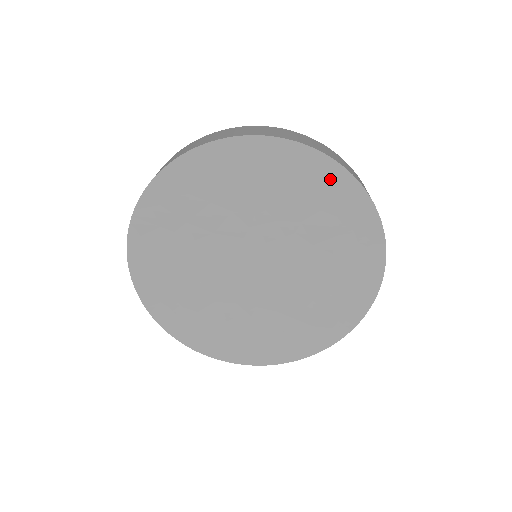
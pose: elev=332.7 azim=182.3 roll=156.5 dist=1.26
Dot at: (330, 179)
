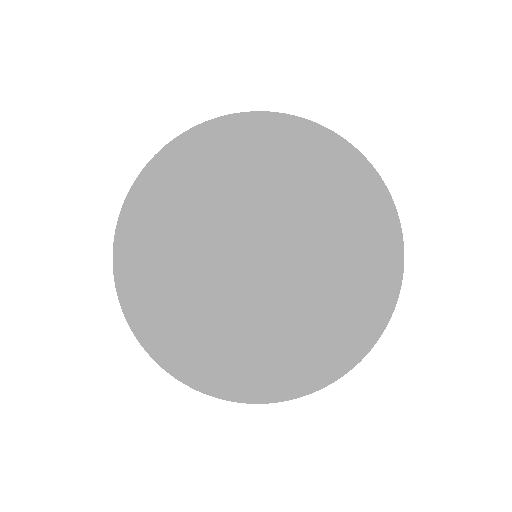
Dot at: (215, 137)
